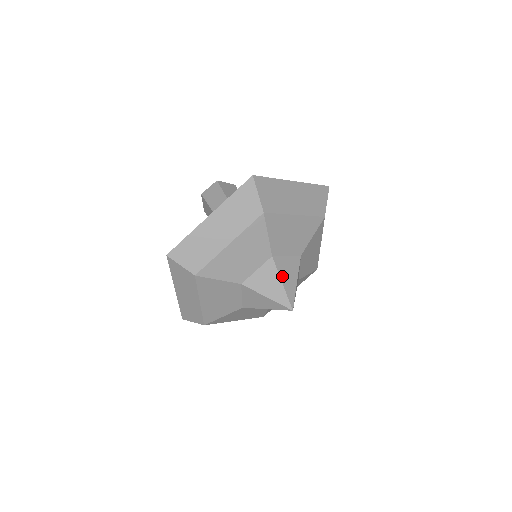
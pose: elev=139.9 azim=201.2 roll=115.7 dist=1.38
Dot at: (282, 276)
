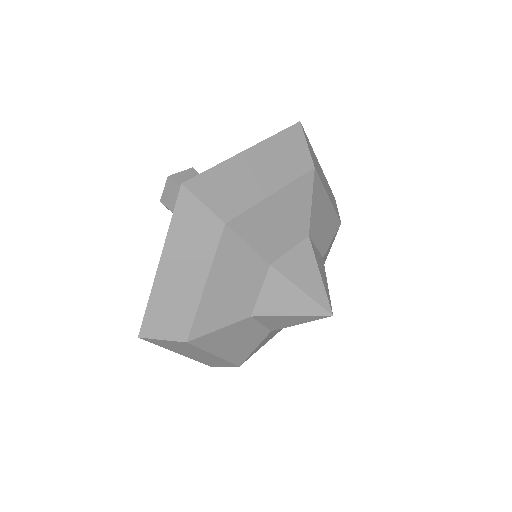
Dot at: (297, 281)
